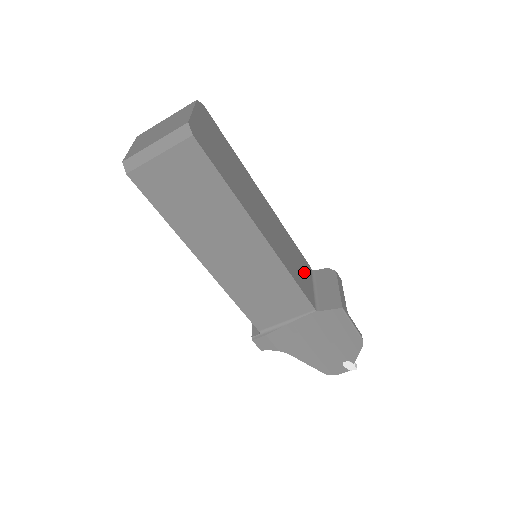
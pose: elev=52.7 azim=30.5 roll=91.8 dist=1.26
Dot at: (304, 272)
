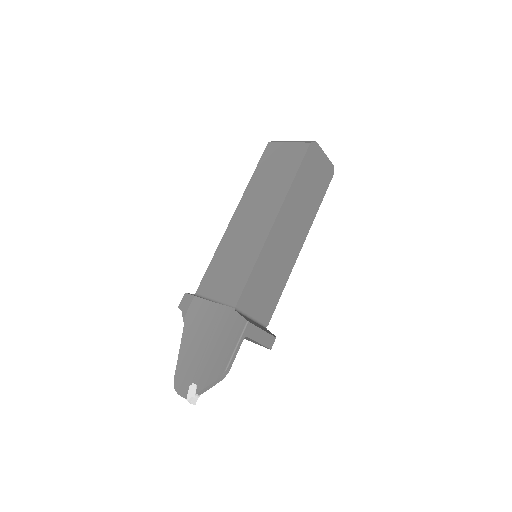
Dot at: (262, 302)
